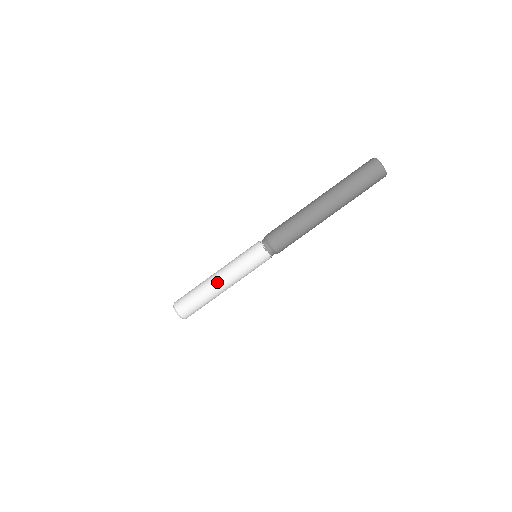
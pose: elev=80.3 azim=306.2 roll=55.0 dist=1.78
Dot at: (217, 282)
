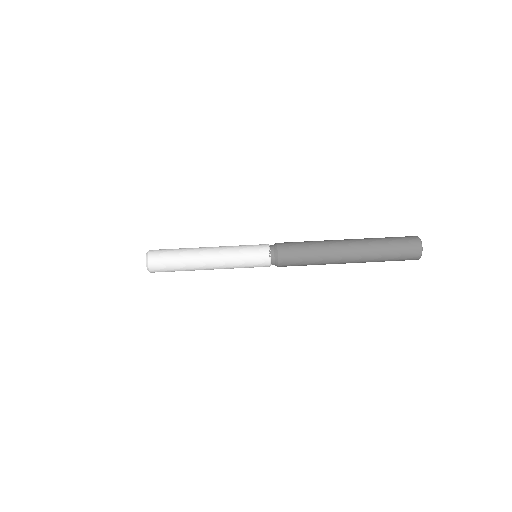
Dot at: (205, 256)
